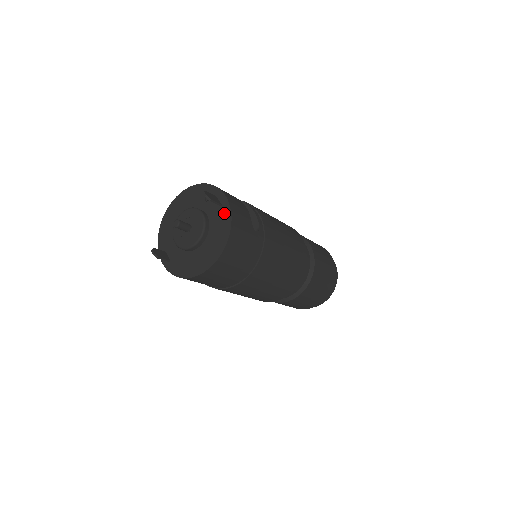
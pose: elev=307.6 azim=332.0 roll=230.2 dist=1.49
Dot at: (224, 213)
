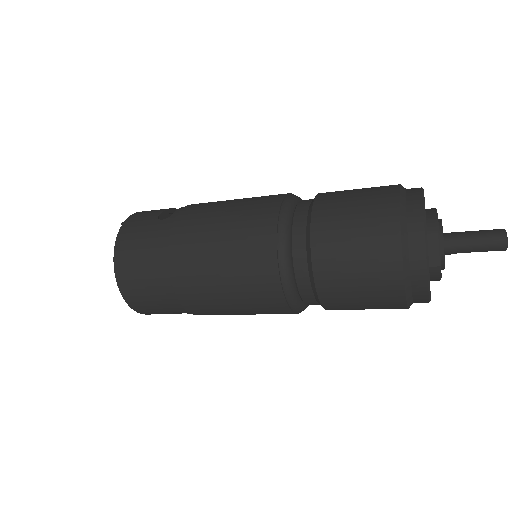
Dot at: occluded
